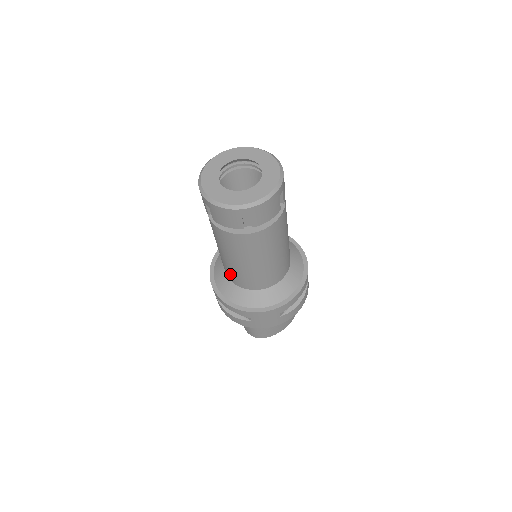
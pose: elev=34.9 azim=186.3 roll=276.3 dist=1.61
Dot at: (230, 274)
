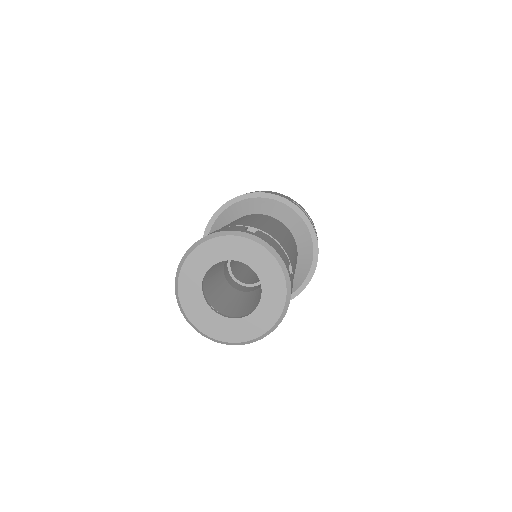
Dot at: occluded
